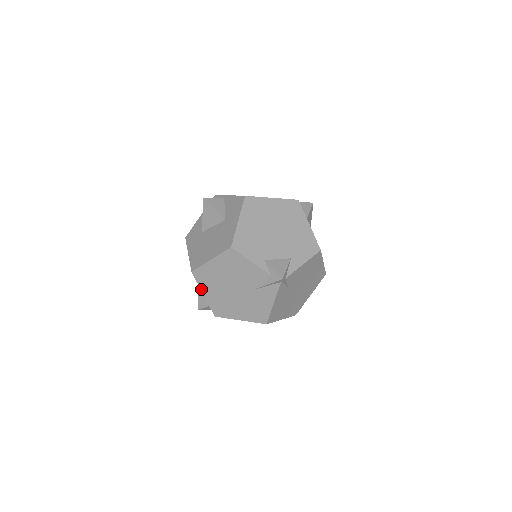
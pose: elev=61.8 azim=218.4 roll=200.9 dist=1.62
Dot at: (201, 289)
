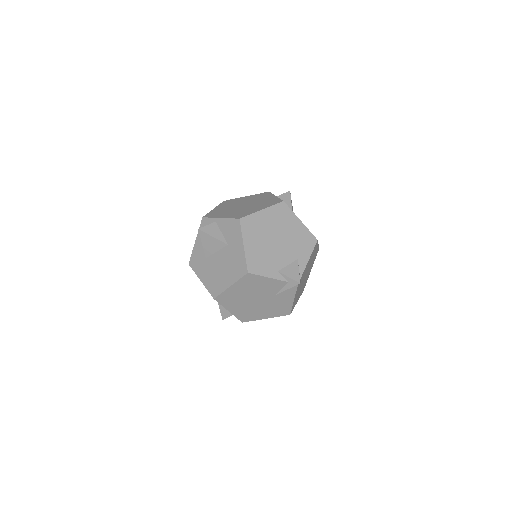
Dot at: (225, 308)
